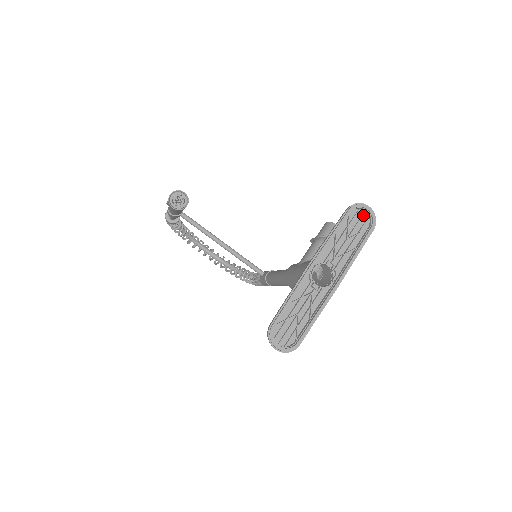
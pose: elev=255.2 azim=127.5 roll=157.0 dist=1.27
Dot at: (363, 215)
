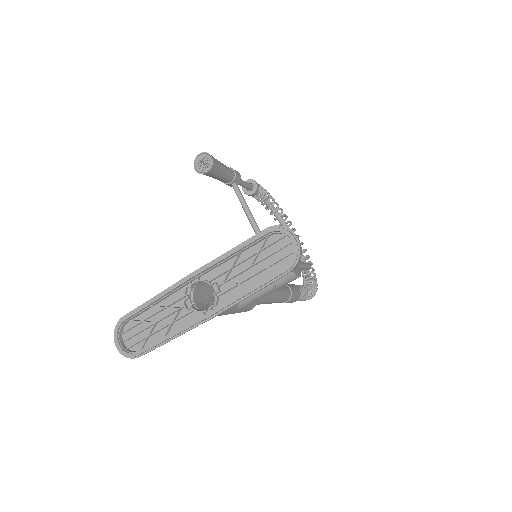
Dot at: (288, 246)
